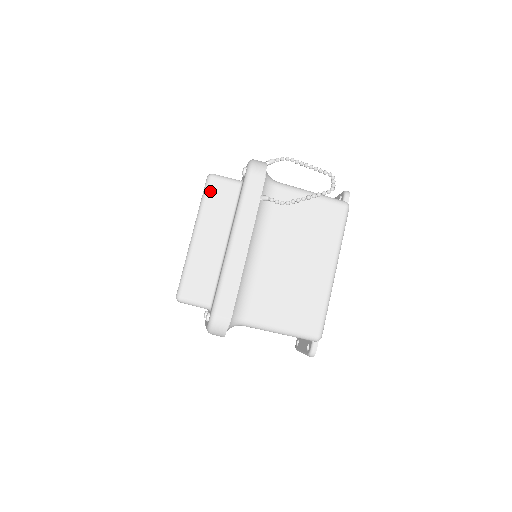
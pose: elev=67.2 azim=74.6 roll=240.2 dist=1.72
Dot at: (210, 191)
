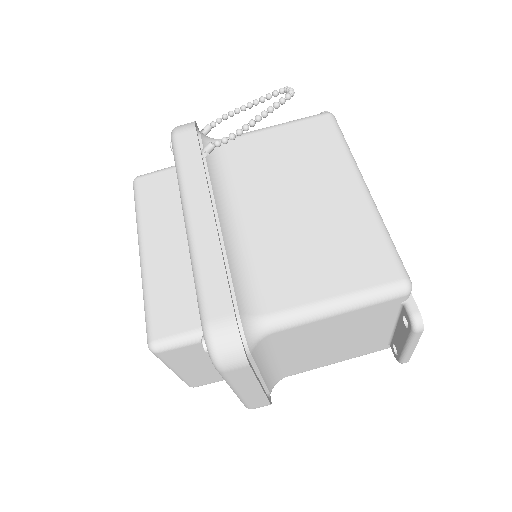
Dot at: (141, 193)
